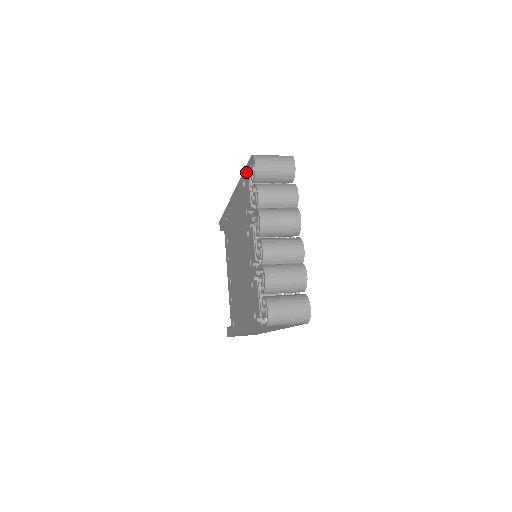
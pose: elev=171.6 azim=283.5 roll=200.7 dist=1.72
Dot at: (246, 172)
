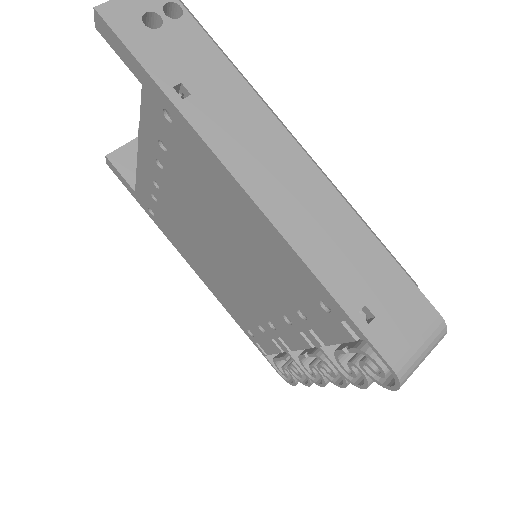
Dot at: (351, 327)
